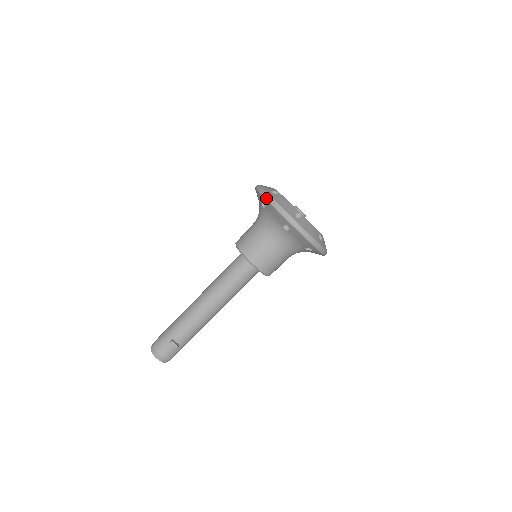
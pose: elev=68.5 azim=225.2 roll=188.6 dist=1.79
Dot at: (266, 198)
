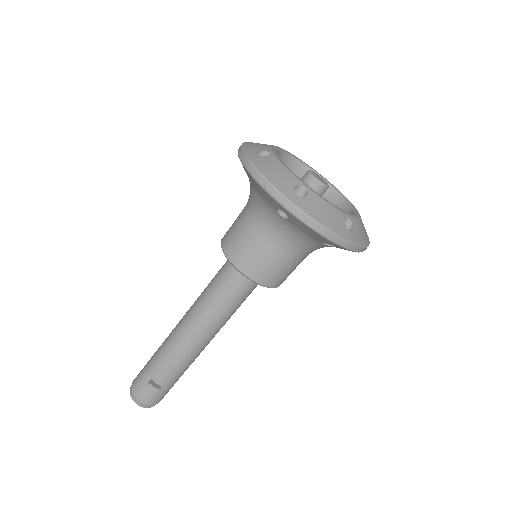
Dot at: (245, 166)
